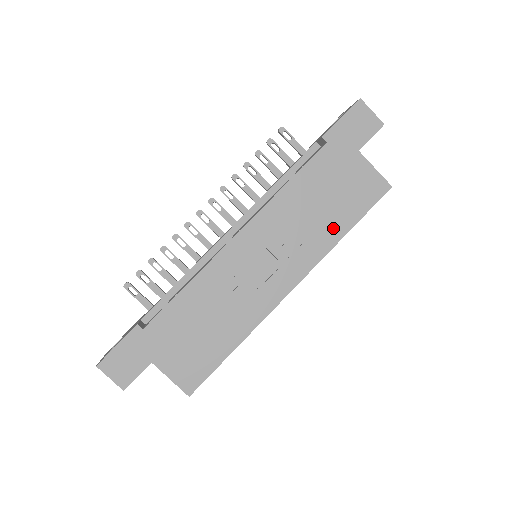
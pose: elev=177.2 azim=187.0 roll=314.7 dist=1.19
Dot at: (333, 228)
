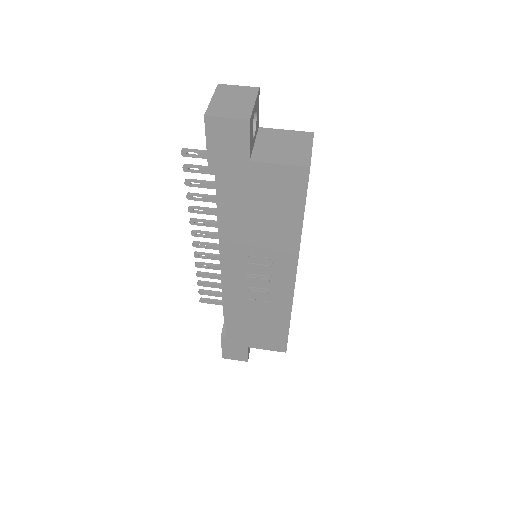
Dot at: (287, 230)
